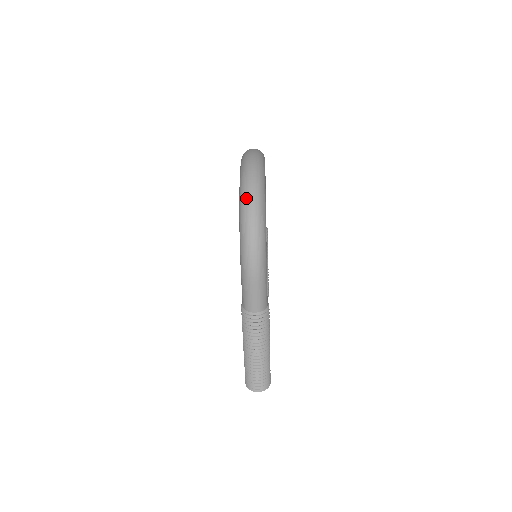
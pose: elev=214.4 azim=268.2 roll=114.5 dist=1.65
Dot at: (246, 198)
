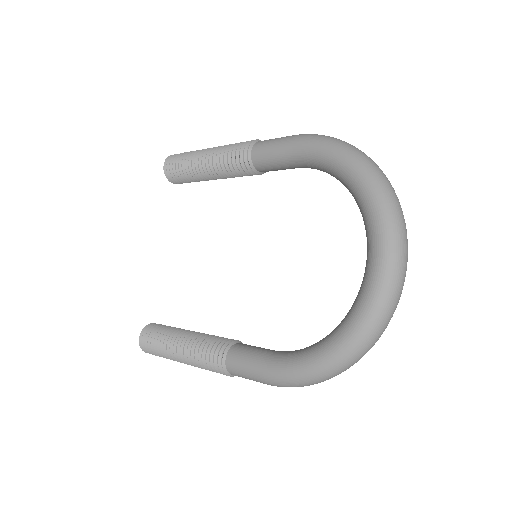
Dot at: (359, 354)
